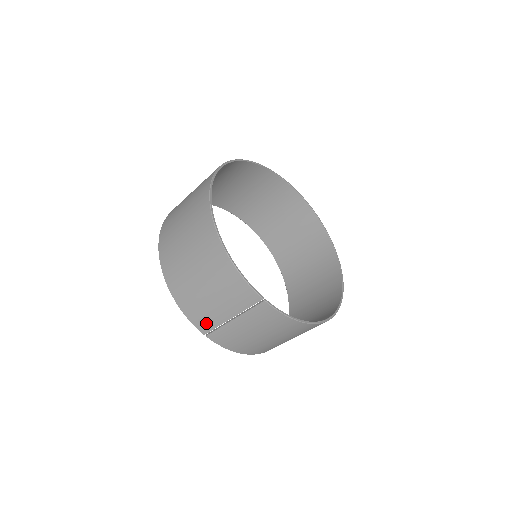
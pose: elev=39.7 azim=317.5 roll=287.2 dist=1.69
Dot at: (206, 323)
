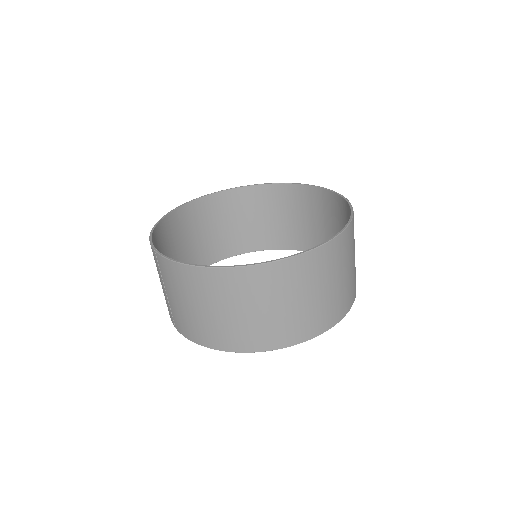
Dot at: (169, 311)
